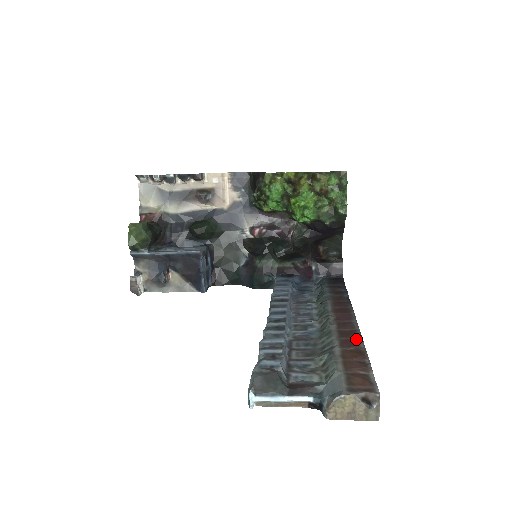
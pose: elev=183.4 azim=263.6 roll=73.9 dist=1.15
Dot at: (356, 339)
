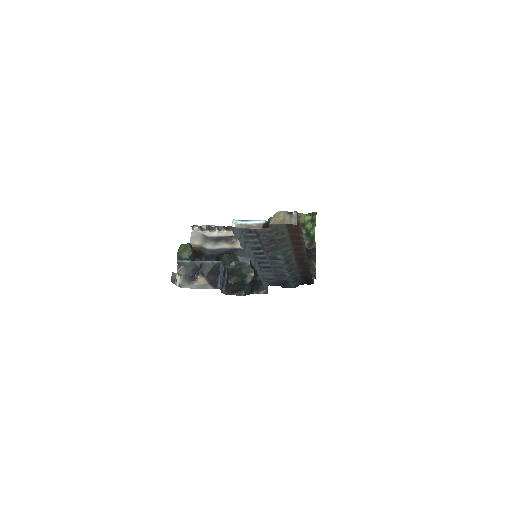
Dot at: (300, 239)
